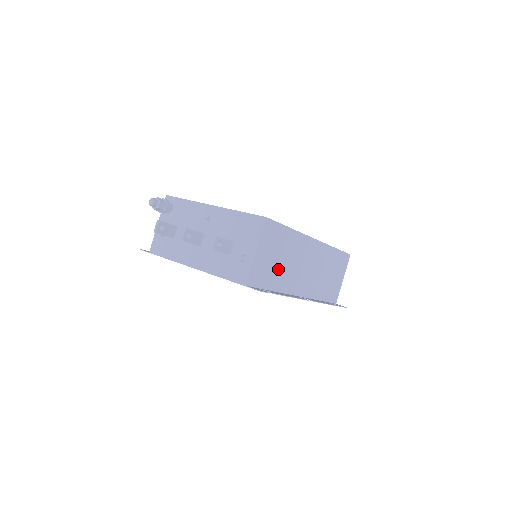
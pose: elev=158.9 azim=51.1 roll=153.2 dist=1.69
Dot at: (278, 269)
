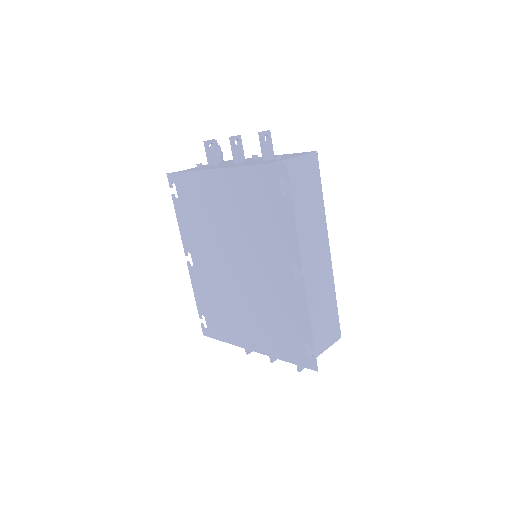
Dot at: (296, 208)
